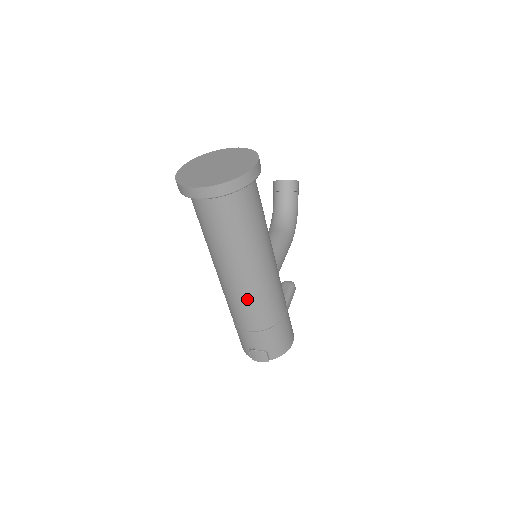
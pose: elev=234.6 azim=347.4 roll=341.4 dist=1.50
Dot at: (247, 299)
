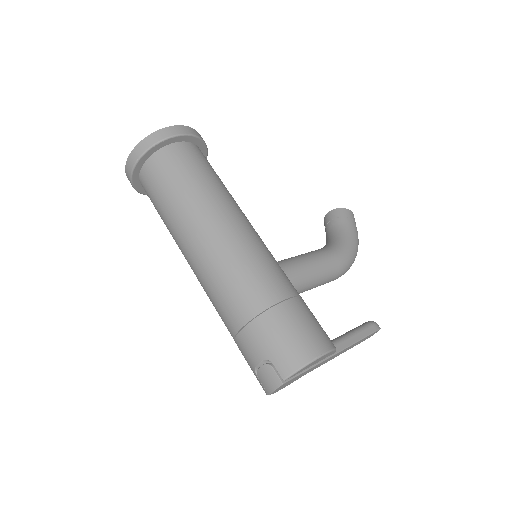
Dot at: (213, 276)
